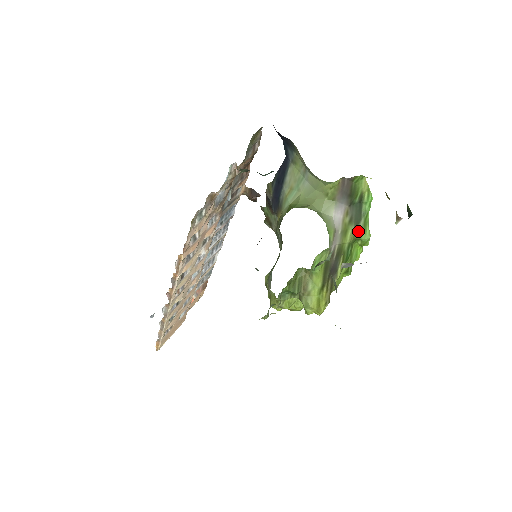
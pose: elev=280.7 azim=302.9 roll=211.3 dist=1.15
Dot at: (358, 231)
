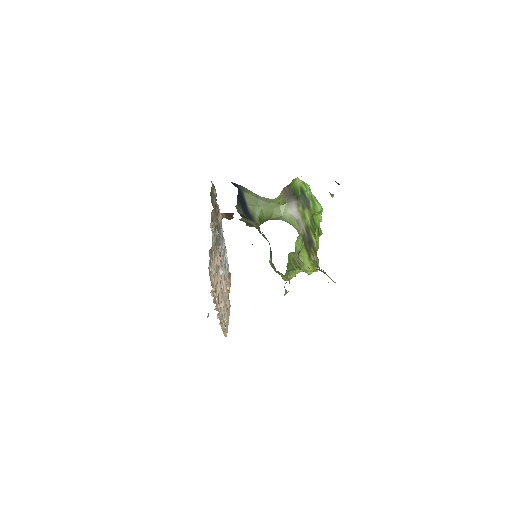
Dot at: (312, 210)
